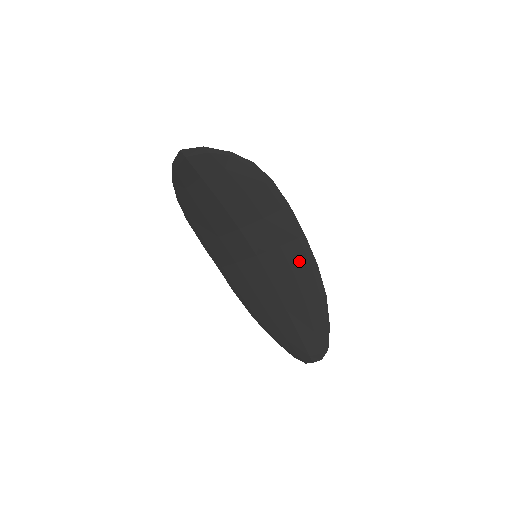
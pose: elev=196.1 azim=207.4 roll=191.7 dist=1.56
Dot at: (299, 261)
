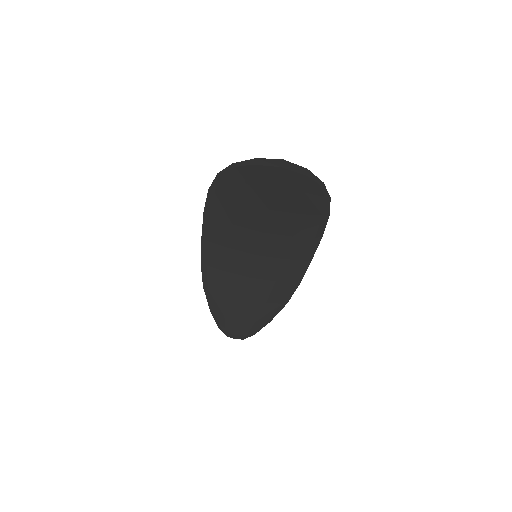
Dot at: (289, 275)
